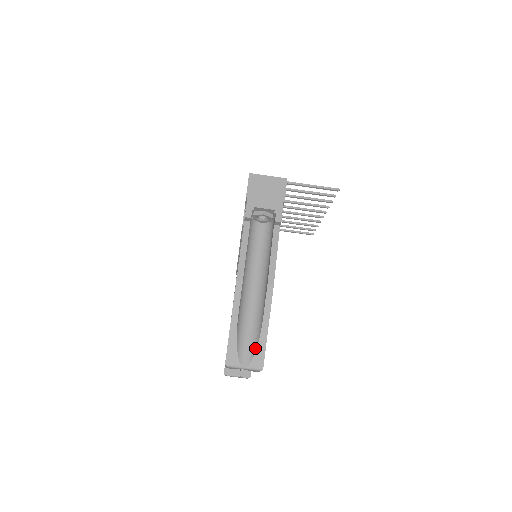
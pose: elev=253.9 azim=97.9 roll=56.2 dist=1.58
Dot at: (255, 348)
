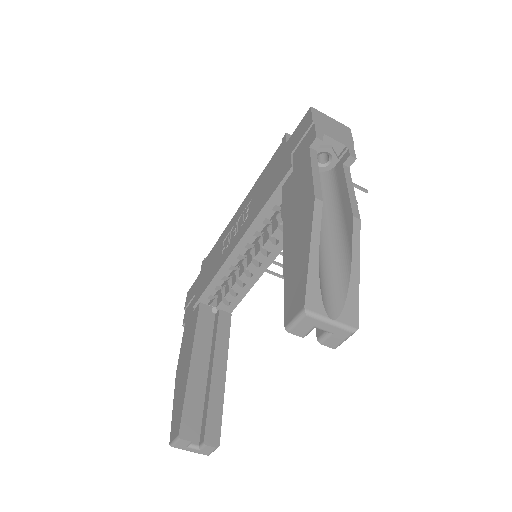
Dot at: (344, 295)
